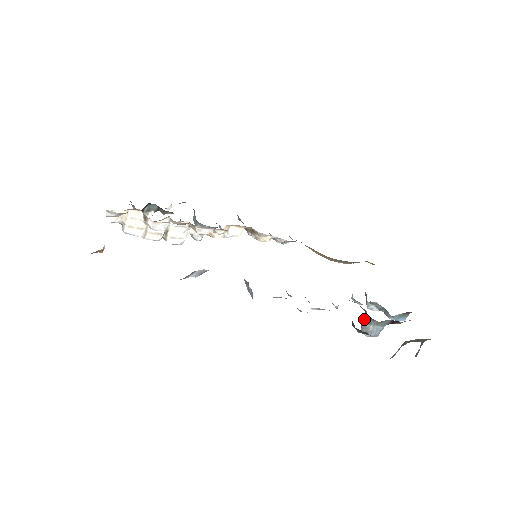
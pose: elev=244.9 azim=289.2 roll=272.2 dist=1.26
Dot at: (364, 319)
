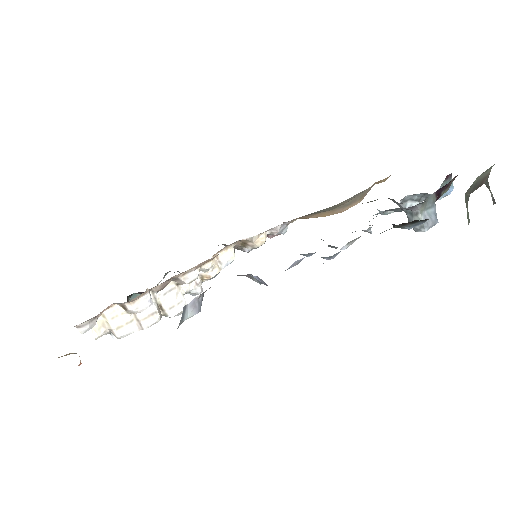
Dot at: (407, 217)
